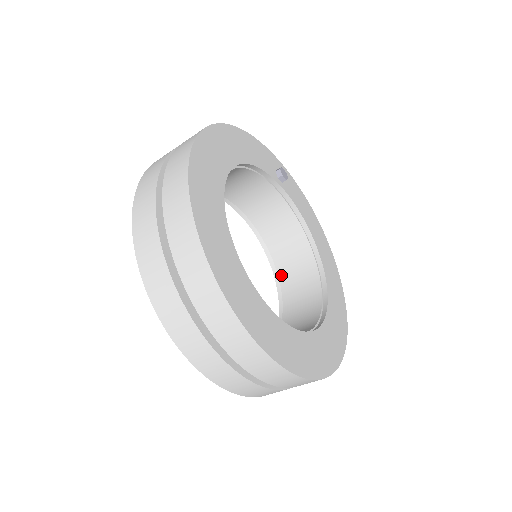
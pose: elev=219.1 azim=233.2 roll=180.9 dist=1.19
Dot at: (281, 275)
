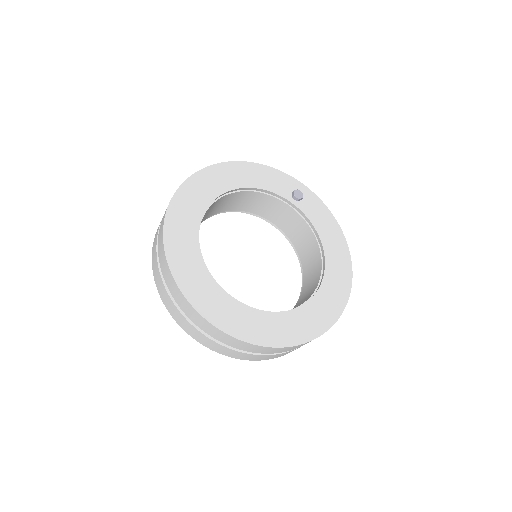
Dot at: (304, 278)
